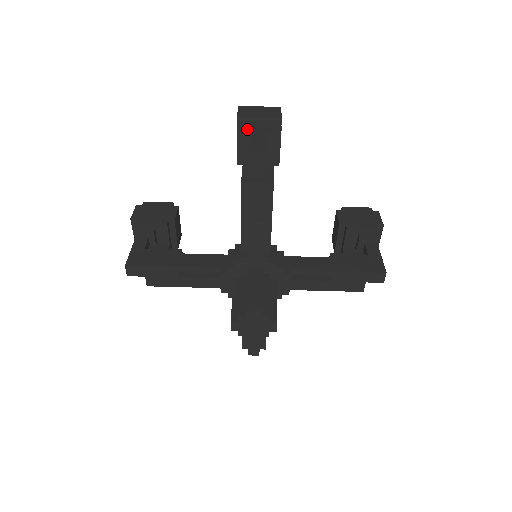
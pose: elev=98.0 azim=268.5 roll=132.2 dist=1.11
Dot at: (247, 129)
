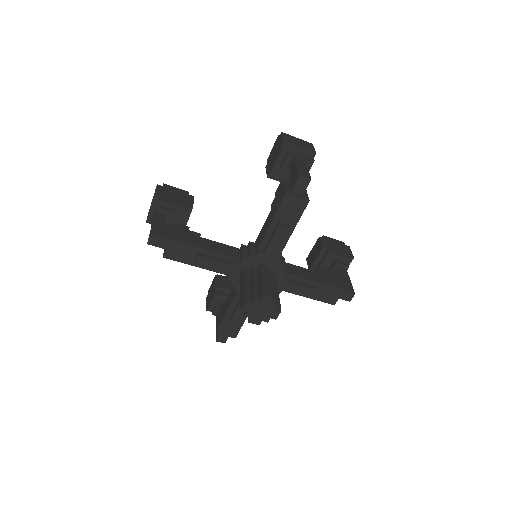
Dot at: (290, 153)
